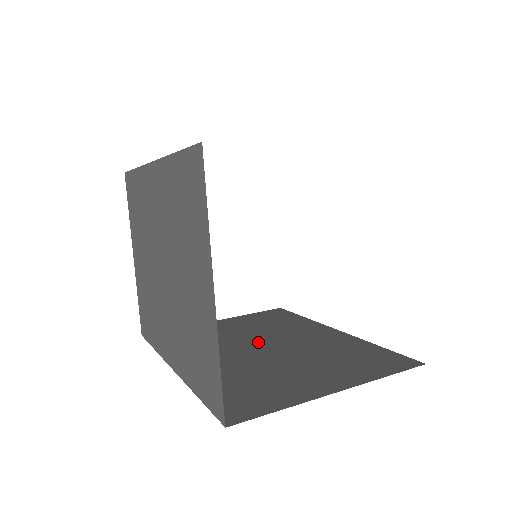
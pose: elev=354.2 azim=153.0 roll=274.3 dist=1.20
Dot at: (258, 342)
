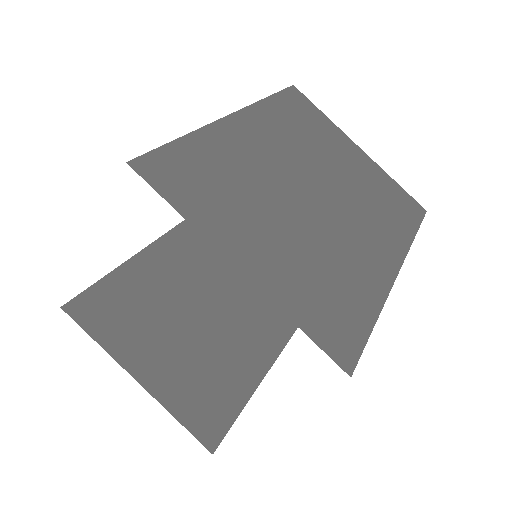
Dot at: (223, 297)
